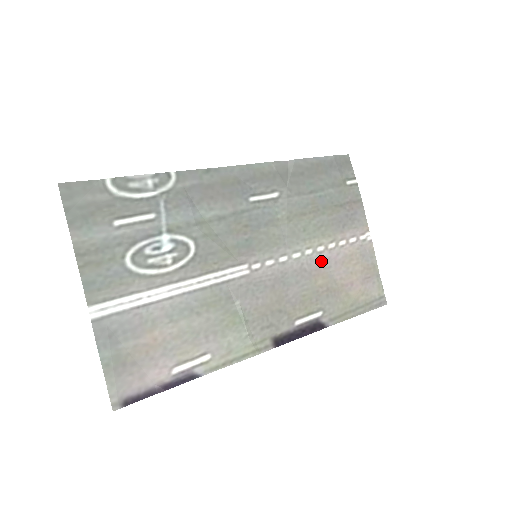
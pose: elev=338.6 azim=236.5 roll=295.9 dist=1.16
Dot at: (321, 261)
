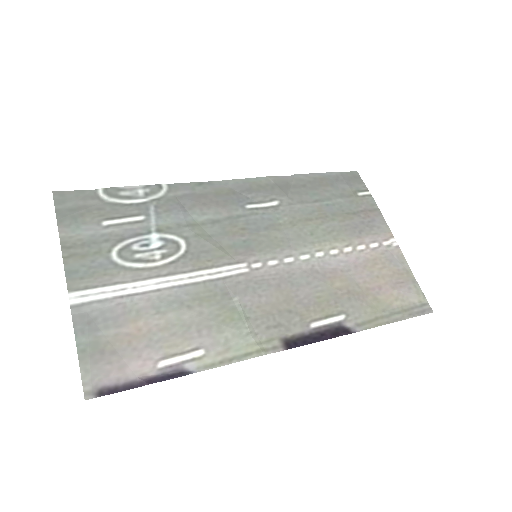
Dot at: (336, 264)
